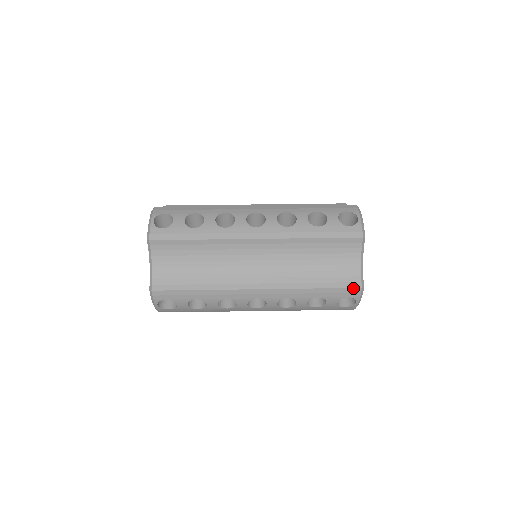
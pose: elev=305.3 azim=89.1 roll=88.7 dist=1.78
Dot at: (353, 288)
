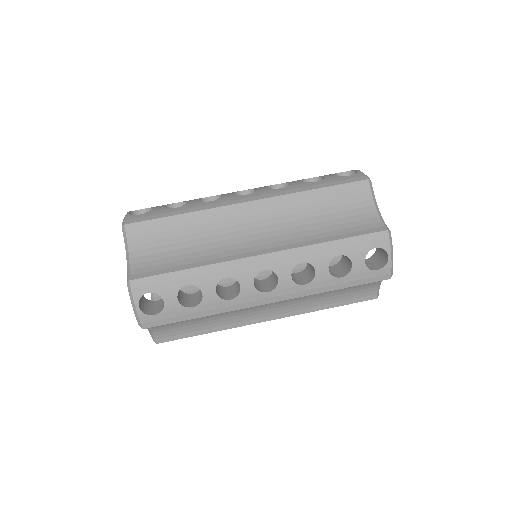
Dot at: (377, 232)
